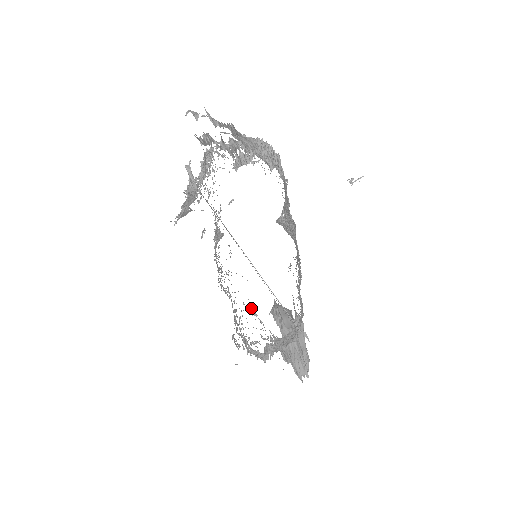
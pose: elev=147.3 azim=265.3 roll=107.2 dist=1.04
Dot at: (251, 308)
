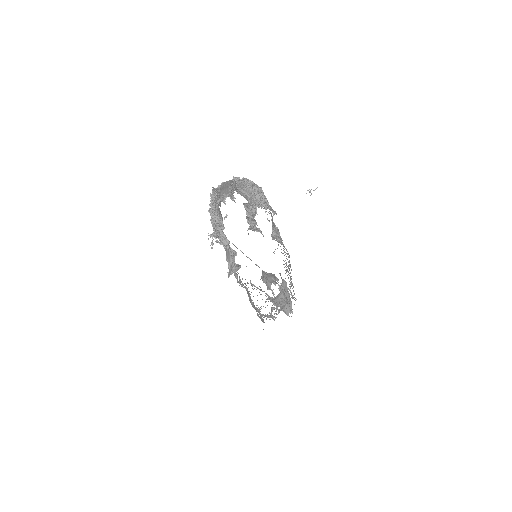
Dot at: (251, 283)
